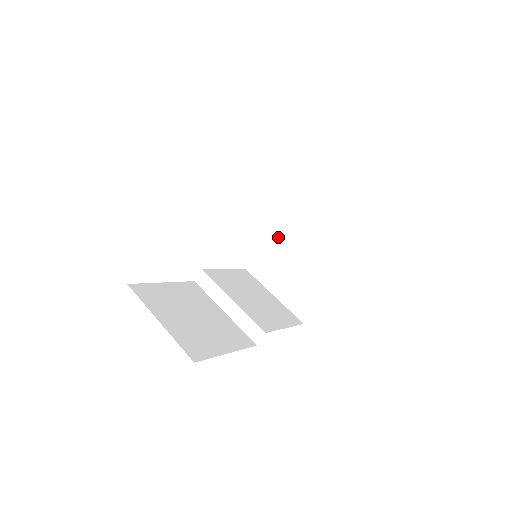
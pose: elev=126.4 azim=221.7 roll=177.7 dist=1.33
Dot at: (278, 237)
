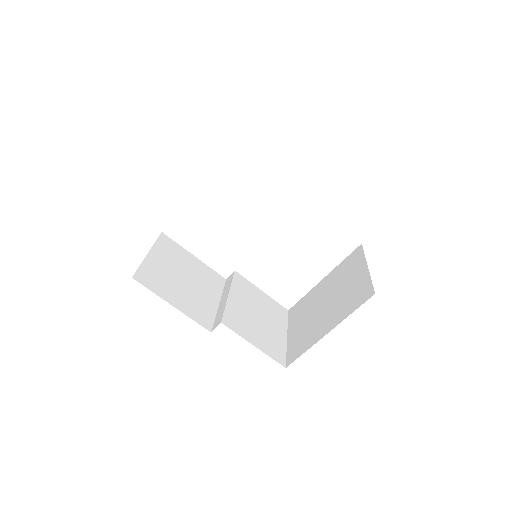
Dot at: (322, 286)
